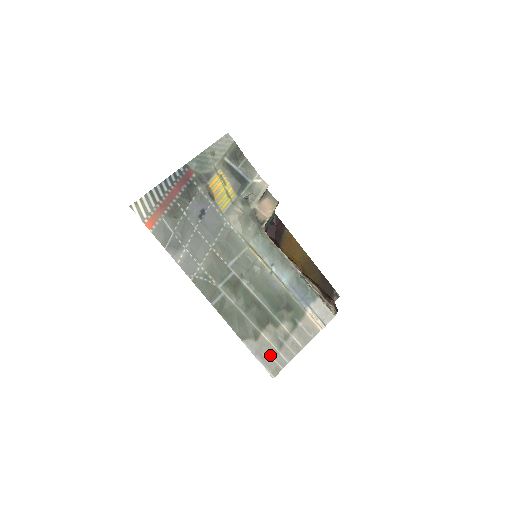
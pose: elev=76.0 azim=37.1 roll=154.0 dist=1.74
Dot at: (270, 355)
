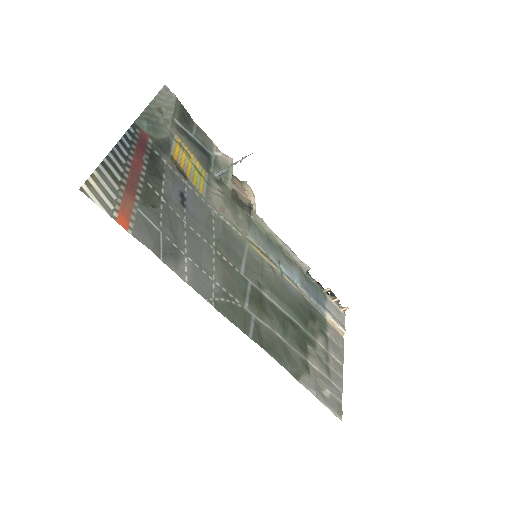
Dot at: (326, 389)
